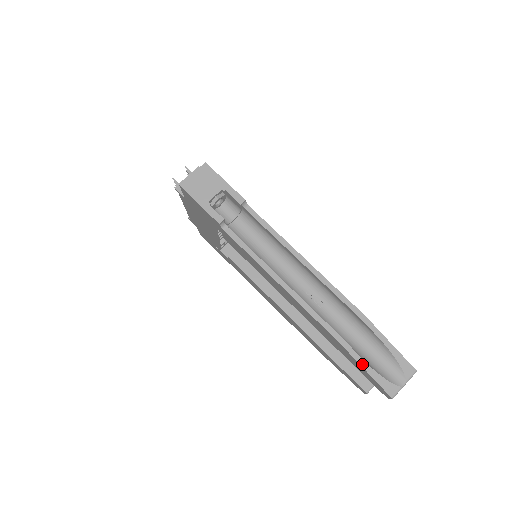
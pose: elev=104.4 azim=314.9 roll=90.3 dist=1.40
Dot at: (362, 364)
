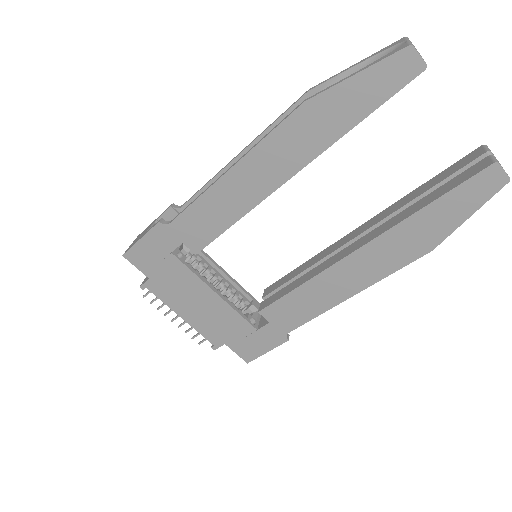
Dot at: (344, 79)
